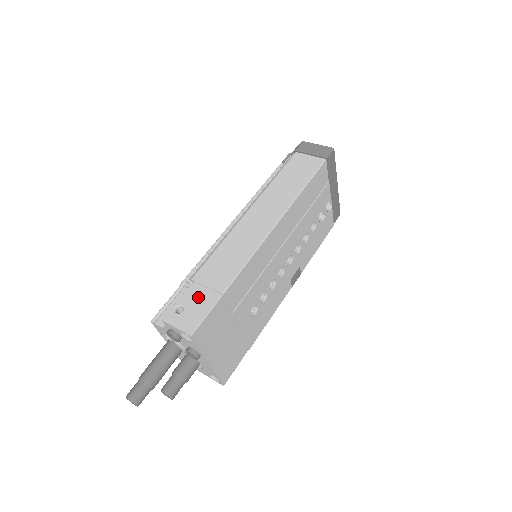
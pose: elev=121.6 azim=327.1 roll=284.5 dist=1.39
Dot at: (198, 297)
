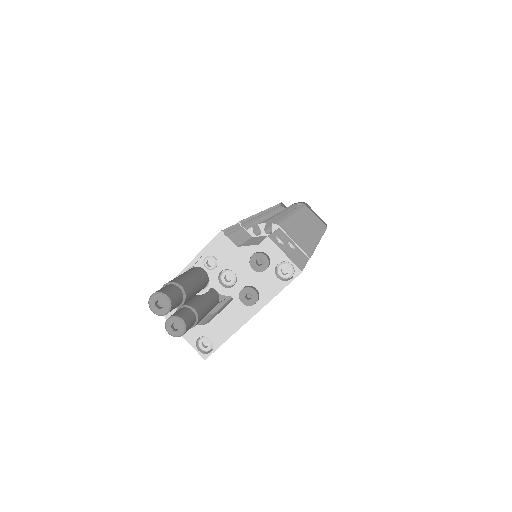
Dot at: occluded
